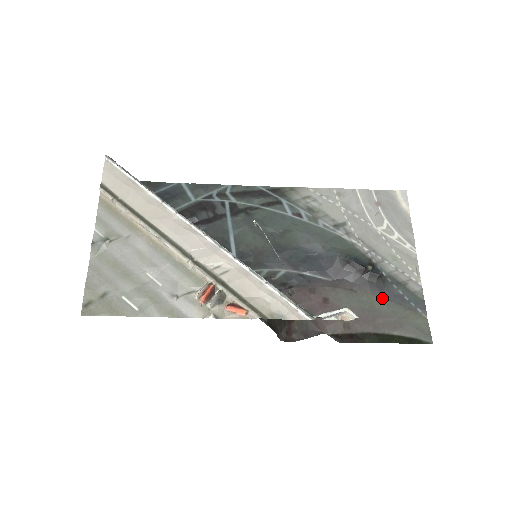
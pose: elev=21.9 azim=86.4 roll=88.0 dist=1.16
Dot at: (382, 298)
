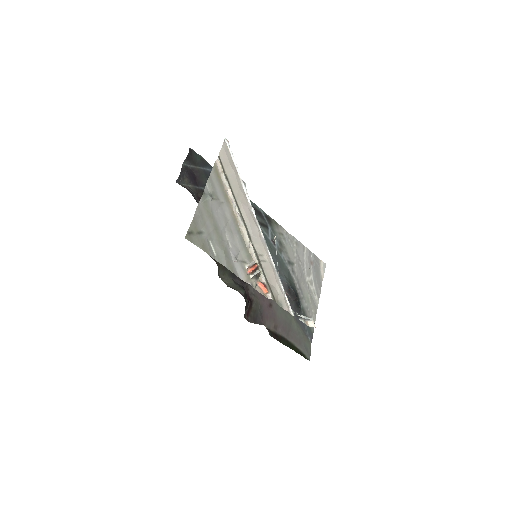
Dot at: (296, 321)
